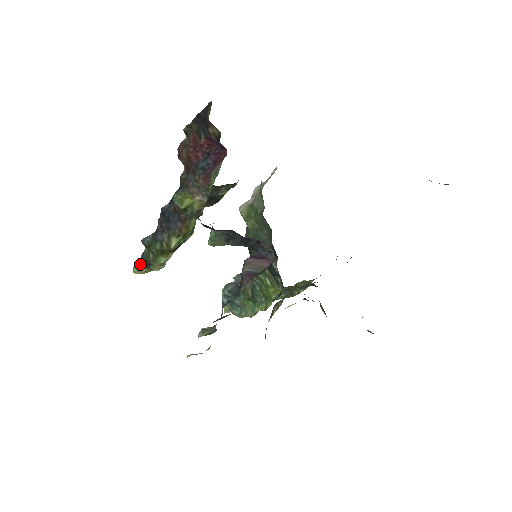
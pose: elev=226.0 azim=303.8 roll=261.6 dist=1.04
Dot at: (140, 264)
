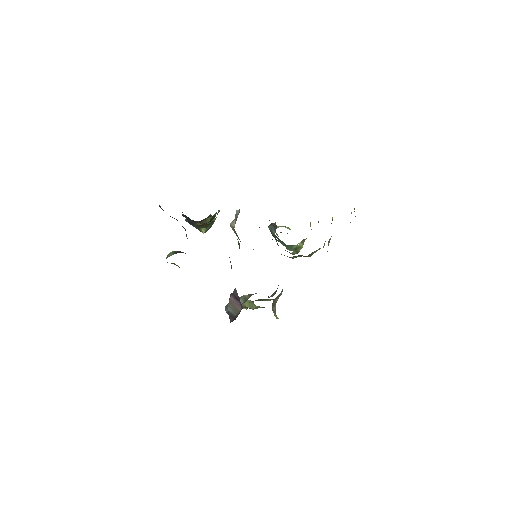
Dot at: occluded
